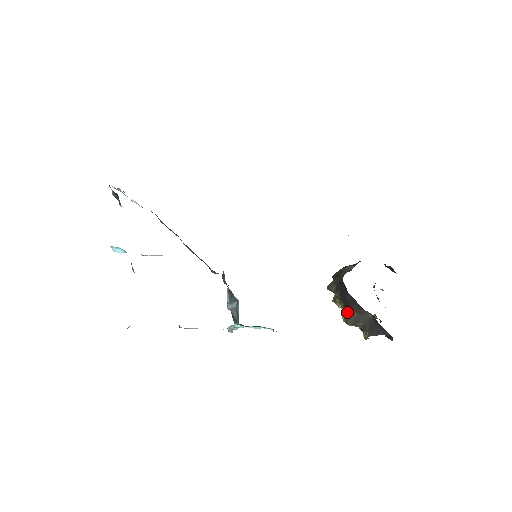
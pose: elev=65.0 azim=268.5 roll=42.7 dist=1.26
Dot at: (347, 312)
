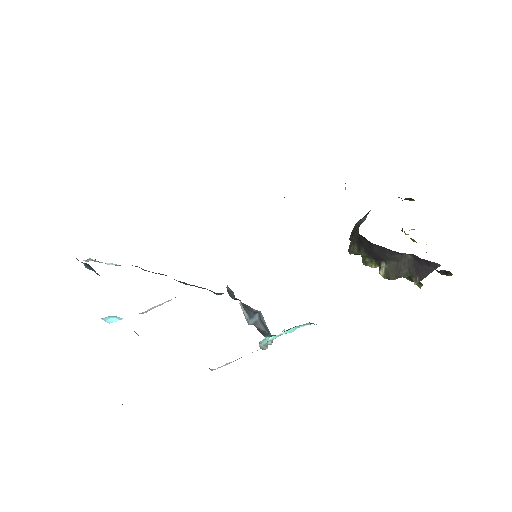
Dot at: (383, 267)
